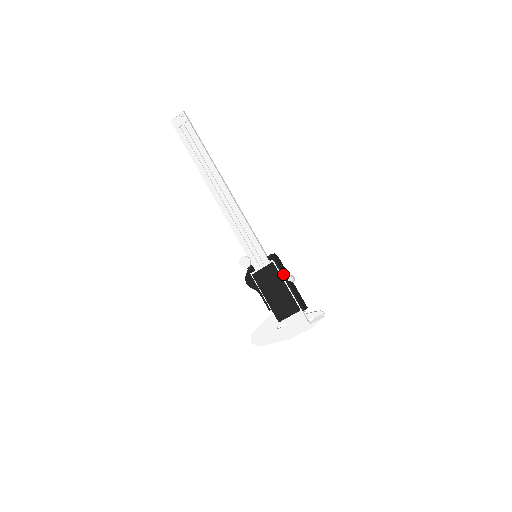
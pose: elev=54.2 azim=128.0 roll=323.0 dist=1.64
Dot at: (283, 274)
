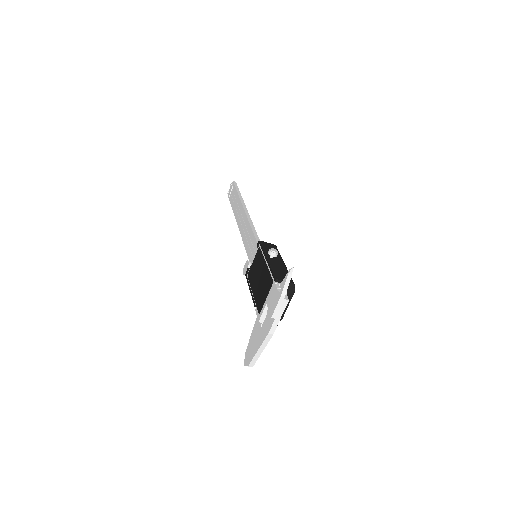
Dot at: (264, 252)
